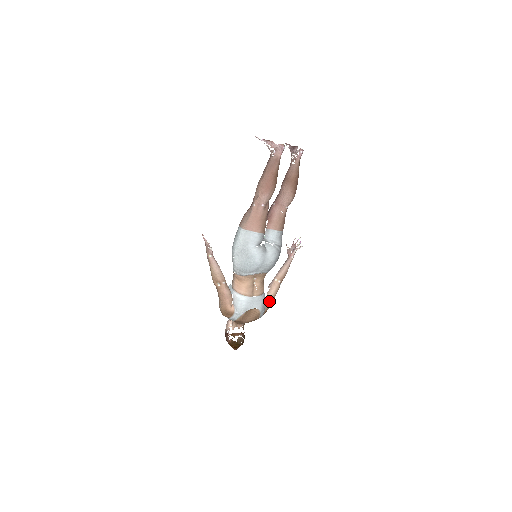
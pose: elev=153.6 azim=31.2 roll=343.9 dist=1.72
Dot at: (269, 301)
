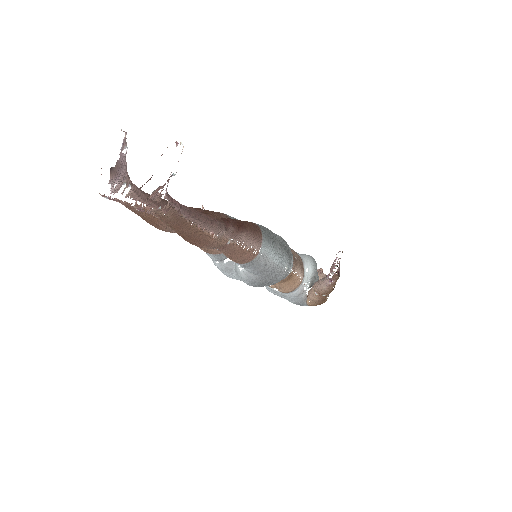
Dot at: (310, 301)
